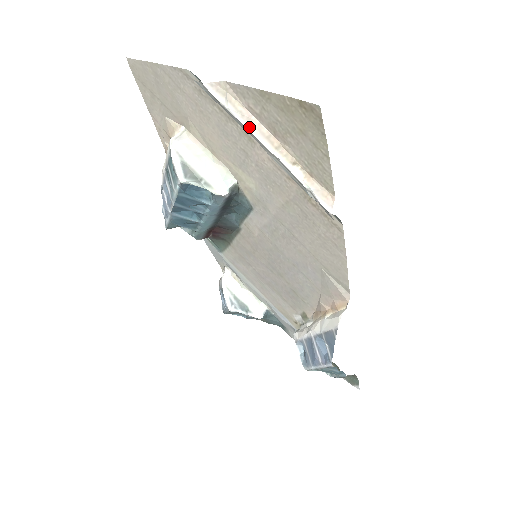
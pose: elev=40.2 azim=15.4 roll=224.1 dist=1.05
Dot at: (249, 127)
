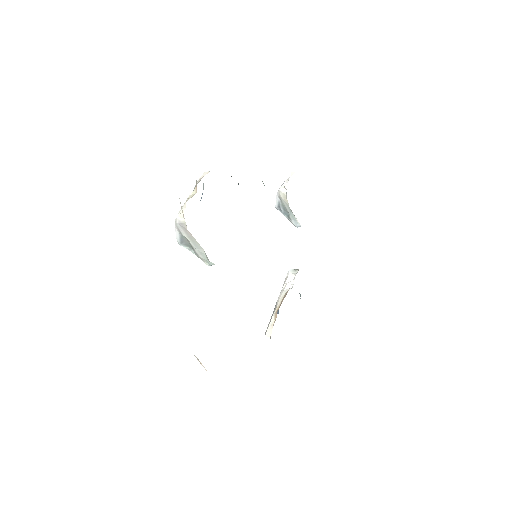
Dot at: occluded
